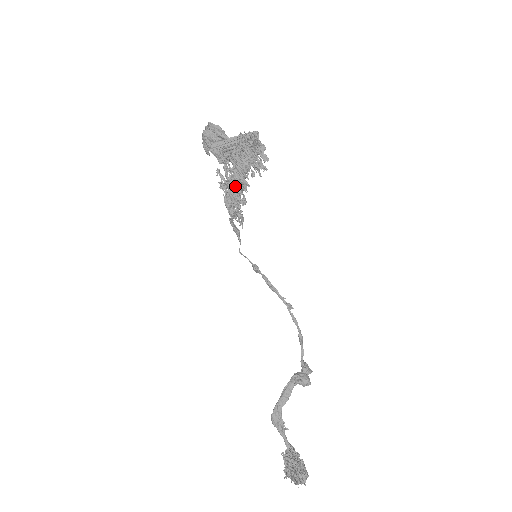
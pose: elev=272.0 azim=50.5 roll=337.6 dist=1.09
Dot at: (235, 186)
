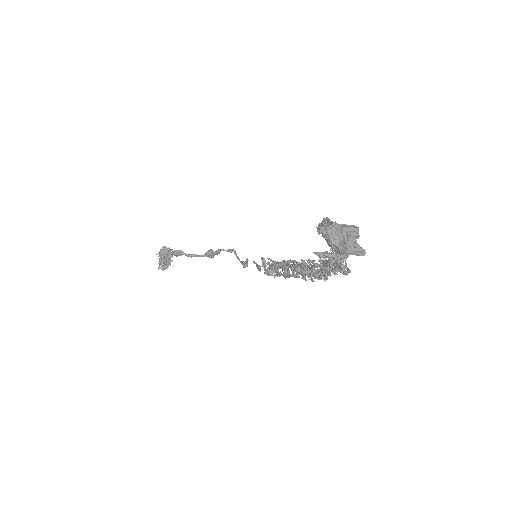
Dot at: occluded
